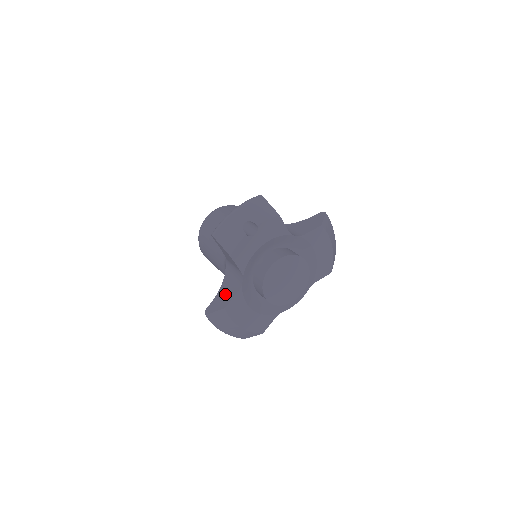
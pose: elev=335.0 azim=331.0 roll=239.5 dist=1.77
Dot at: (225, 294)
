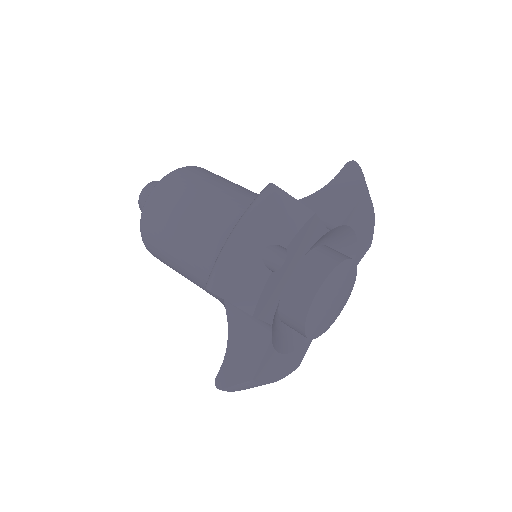
Dot at: (243, 353)
